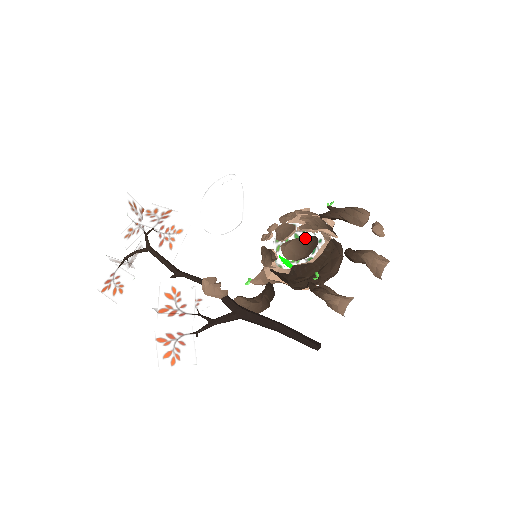
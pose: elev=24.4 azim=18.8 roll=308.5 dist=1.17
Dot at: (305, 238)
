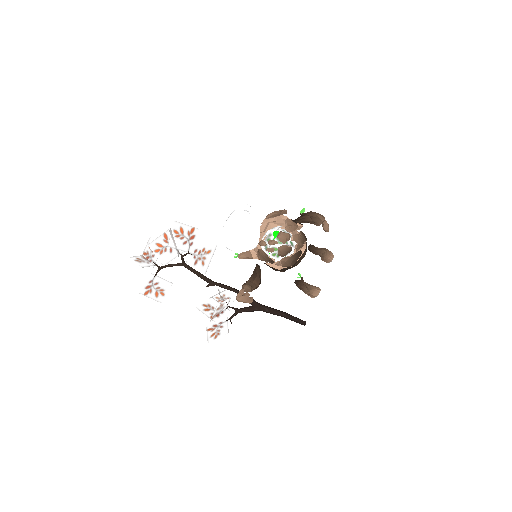
Dot at: (296, 255)
